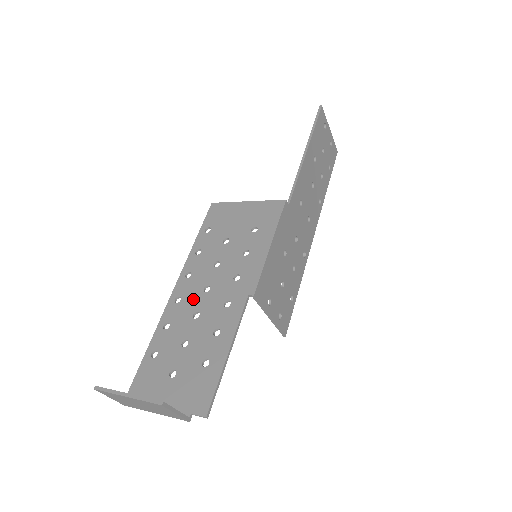
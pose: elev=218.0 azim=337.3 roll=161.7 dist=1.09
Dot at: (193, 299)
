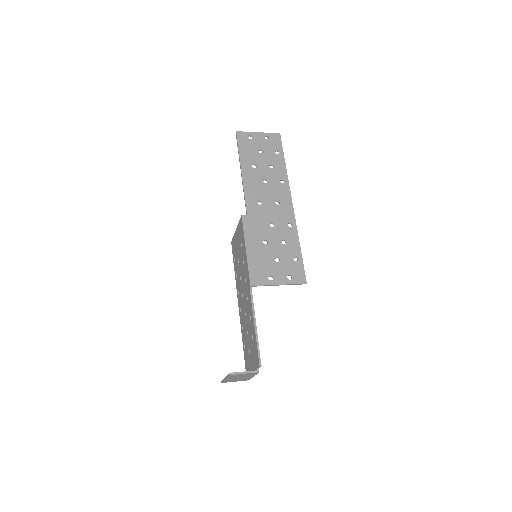
Dot at: (242, 306)
